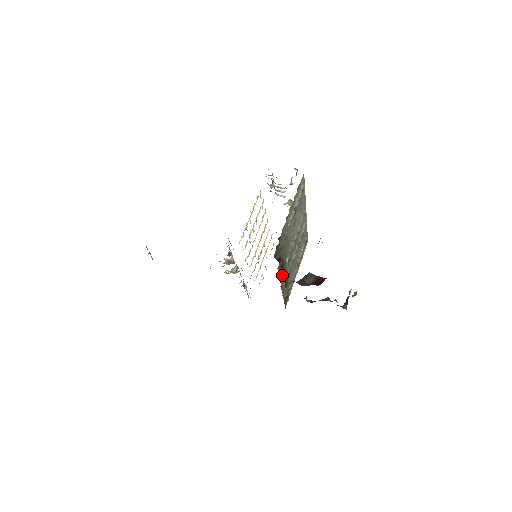
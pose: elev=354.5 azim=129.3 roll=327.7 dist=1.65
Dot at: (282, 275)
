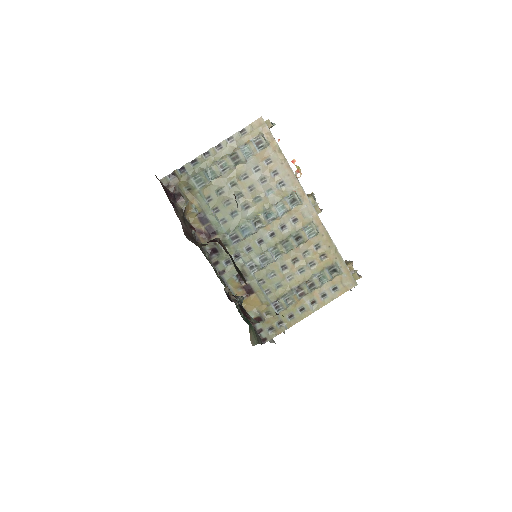
Dot at: (213, 246)
